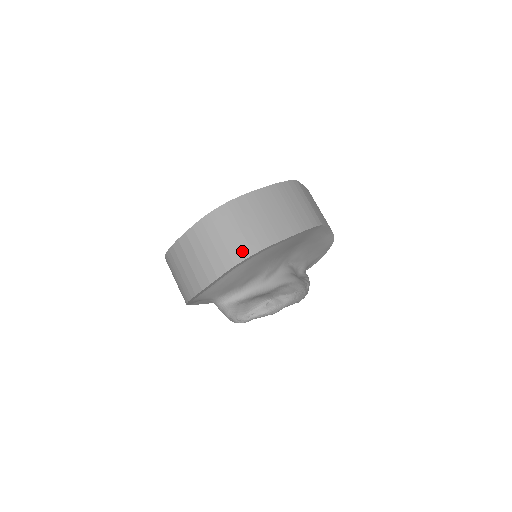
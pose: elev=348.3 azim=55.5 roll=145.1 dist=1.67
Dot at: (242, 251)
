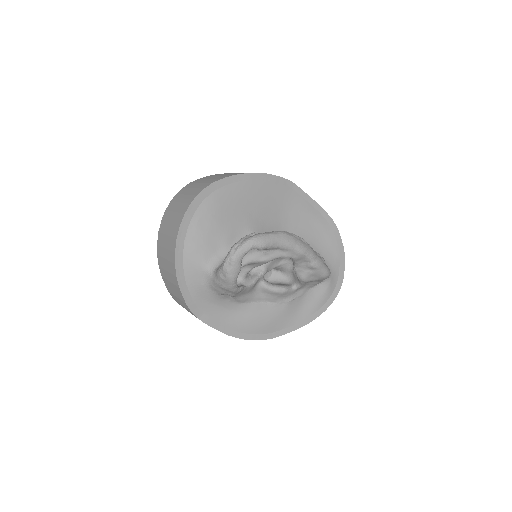
Dot at: (202, 187)
